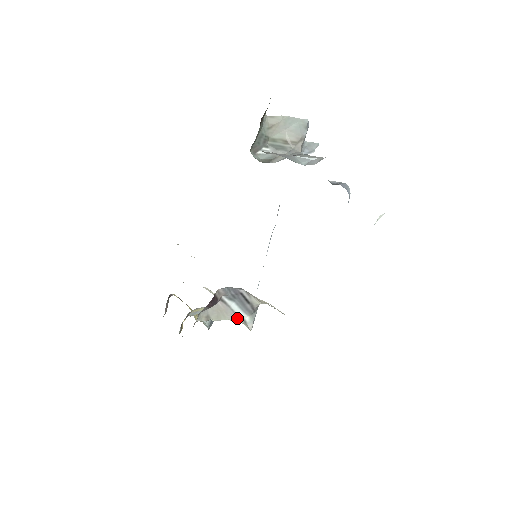
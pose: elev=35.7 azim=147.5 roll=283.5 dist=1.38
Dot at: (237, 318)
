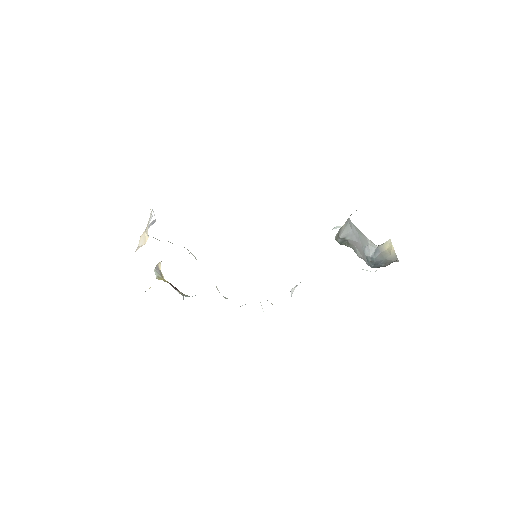
Dot at: occluded
